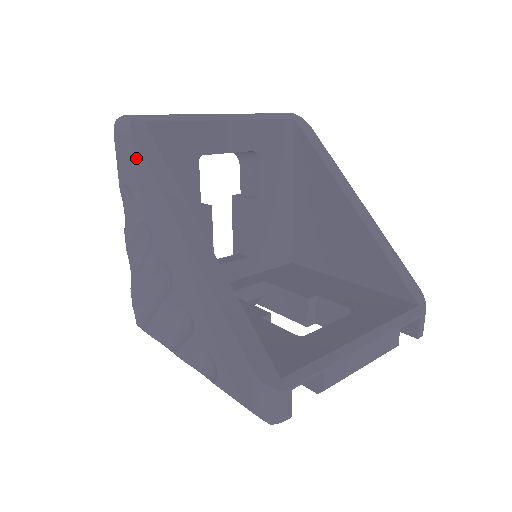
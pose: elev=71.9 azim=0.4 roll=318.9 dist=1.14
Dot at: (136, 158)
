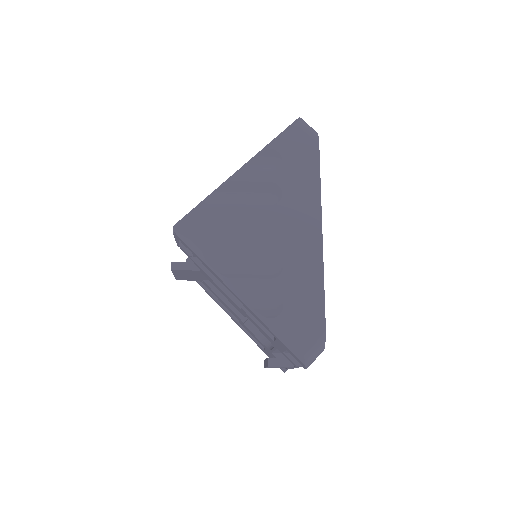
Dot at: (311, 155)
